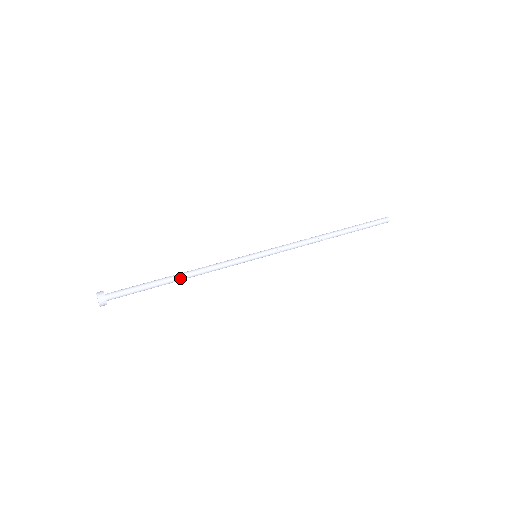
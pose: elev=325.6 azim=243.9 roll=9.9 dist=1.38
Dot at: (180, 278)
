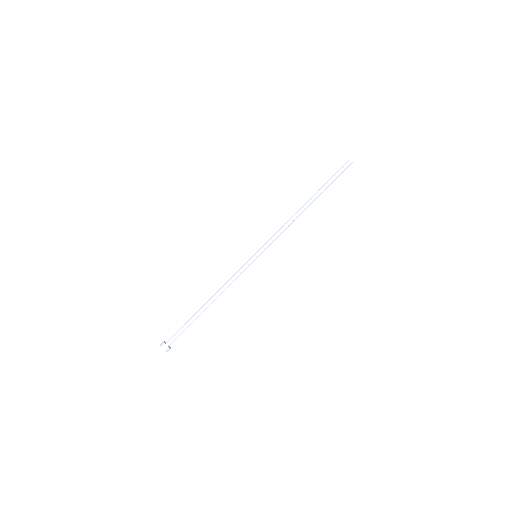
Dot at: occluded
